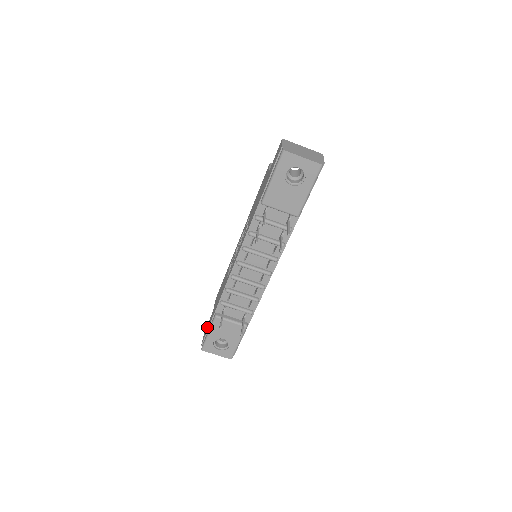
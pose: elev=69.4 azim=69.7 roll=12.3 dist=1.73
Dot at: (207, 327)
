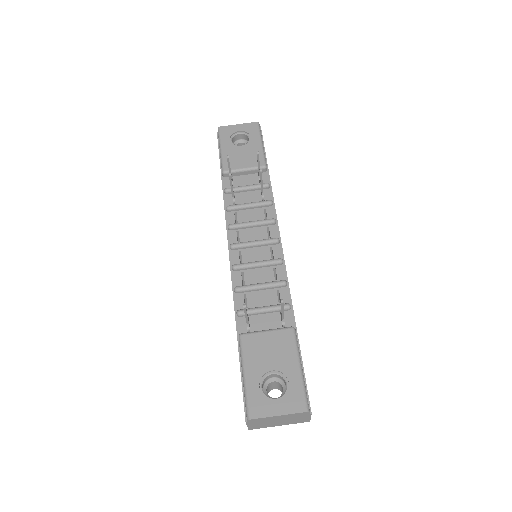
Dot at: occluded
